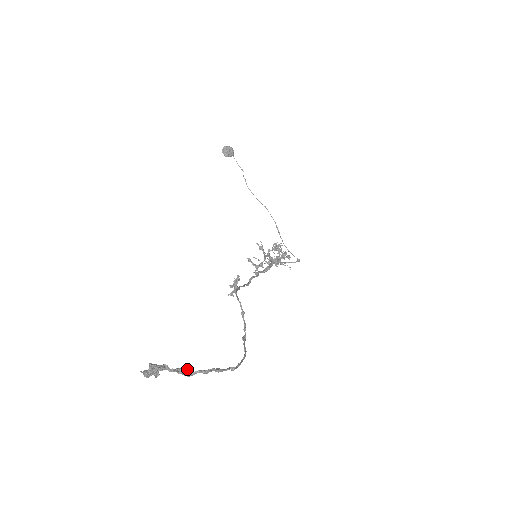
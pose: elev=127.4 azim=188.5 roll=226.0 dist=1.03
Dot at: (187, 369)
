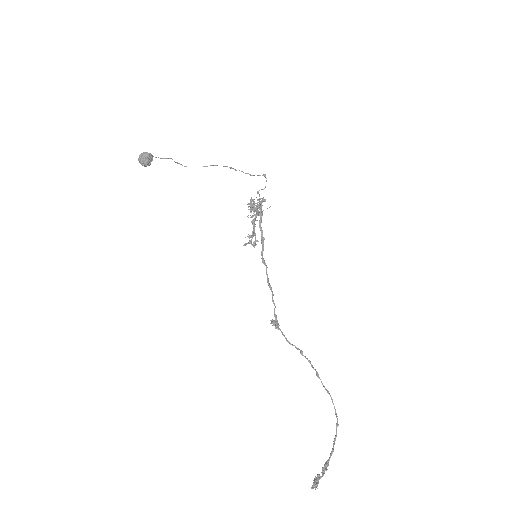
Dot at: (327, 464)
